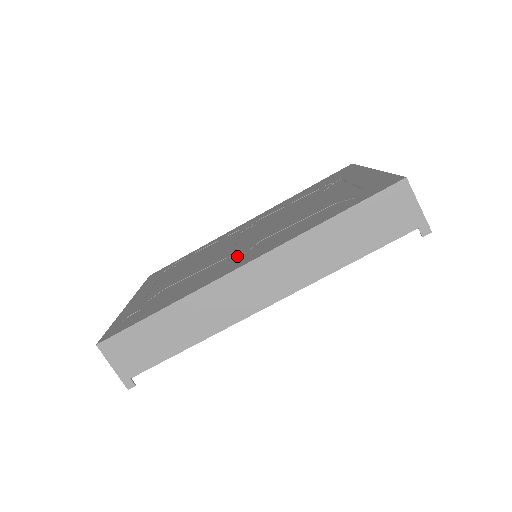
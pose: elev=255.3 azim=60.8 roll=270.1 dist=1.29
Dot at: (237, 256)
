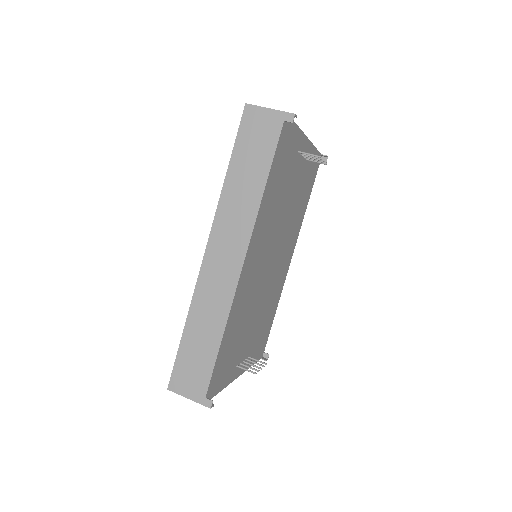
Dot at: occluded
